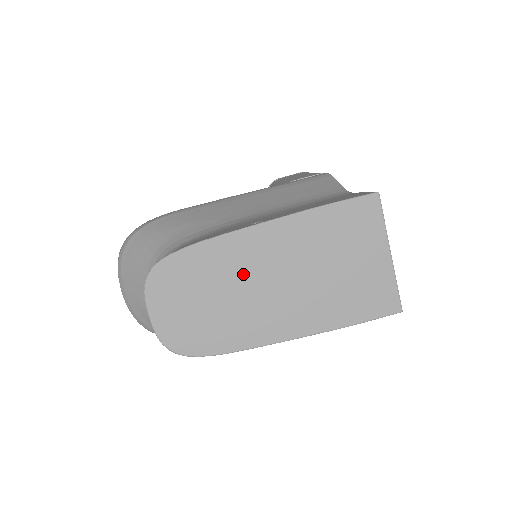
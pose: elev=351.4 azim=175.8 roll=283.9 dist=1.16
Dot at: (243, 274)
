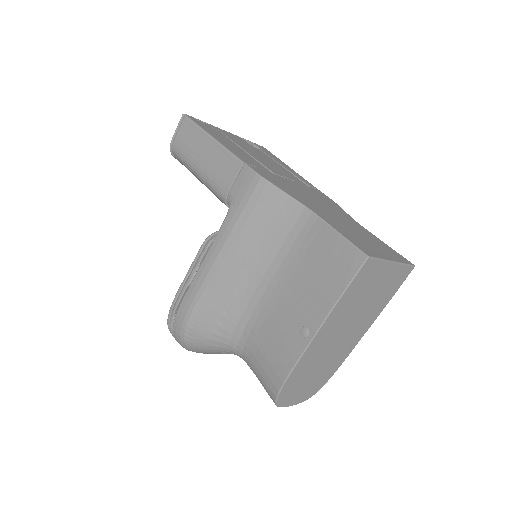
Dot at: (322, 354)
